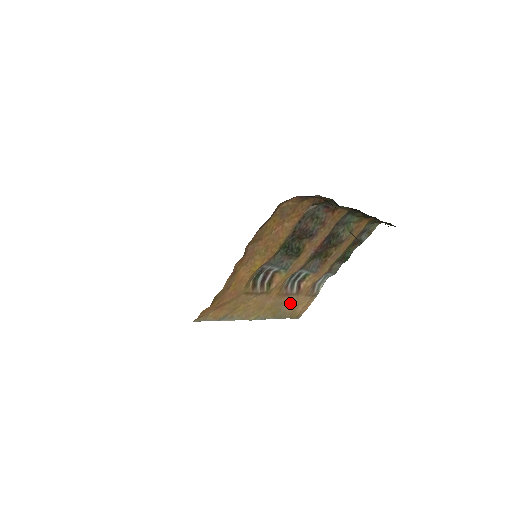
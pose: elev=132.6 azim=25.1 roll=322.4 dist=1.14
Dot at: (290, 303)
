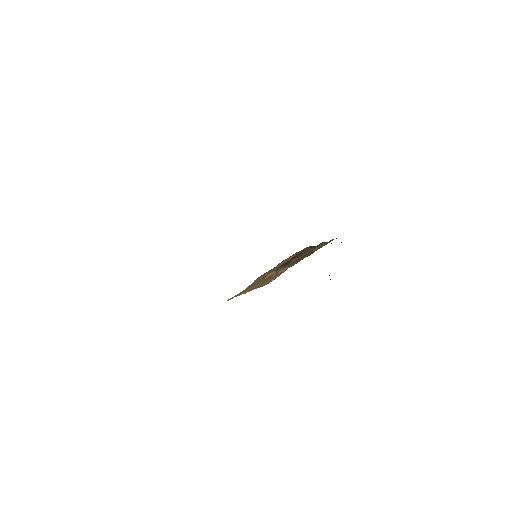
Dot at: (269, 280)
